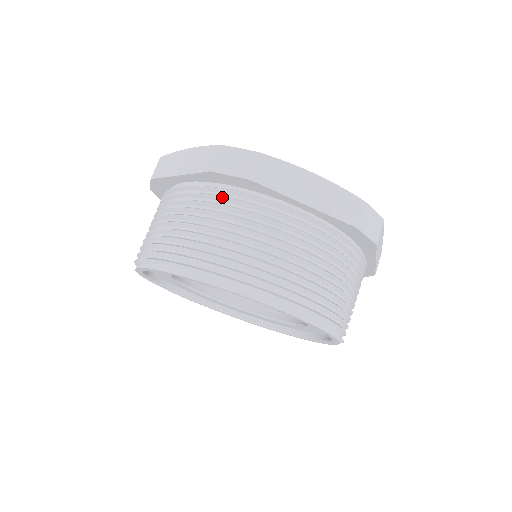
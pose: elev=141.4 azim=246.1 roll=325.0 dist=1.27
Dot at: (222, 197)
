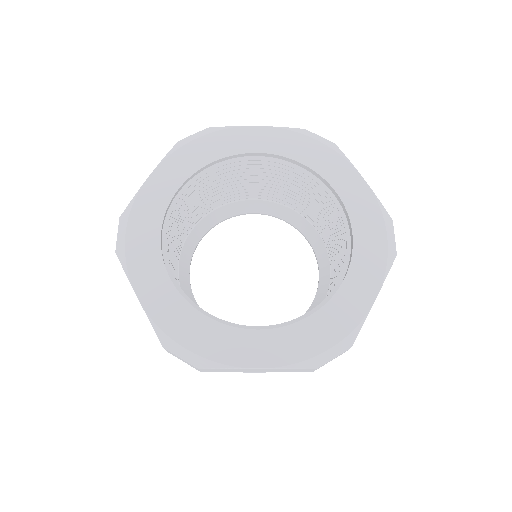
Dot at: occluded
